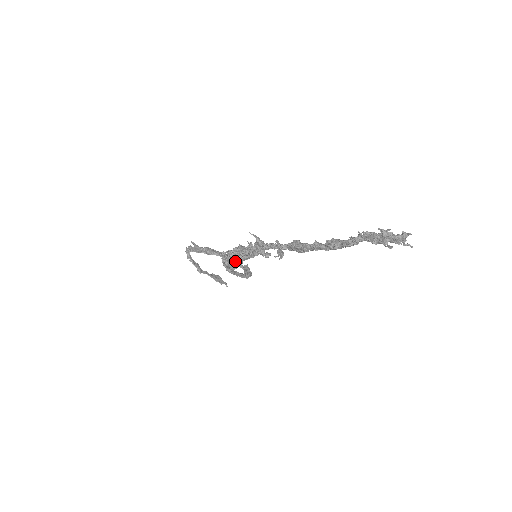
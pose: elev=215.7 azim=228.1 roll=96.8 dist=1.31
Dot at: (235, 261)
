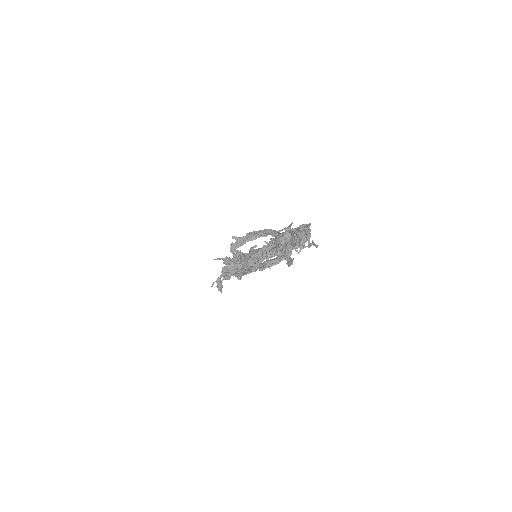
Dot at: occluded
